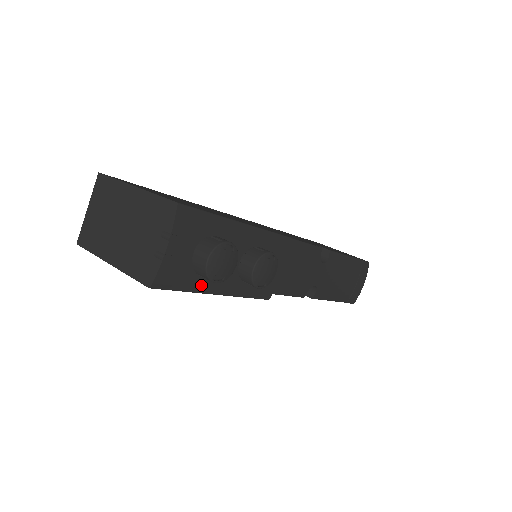
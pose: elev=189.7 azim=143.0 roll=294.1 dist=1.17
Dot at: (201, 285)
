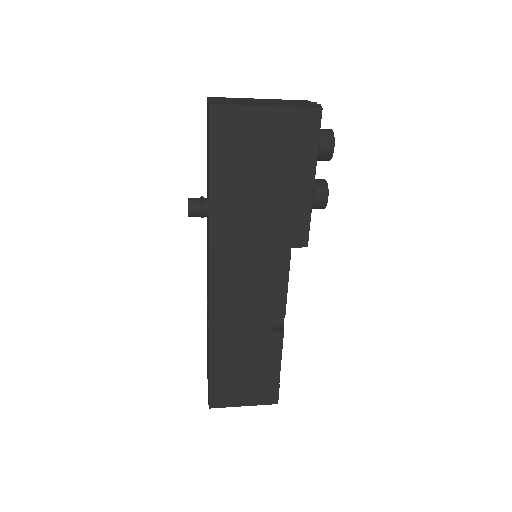
Dot at: occluded
